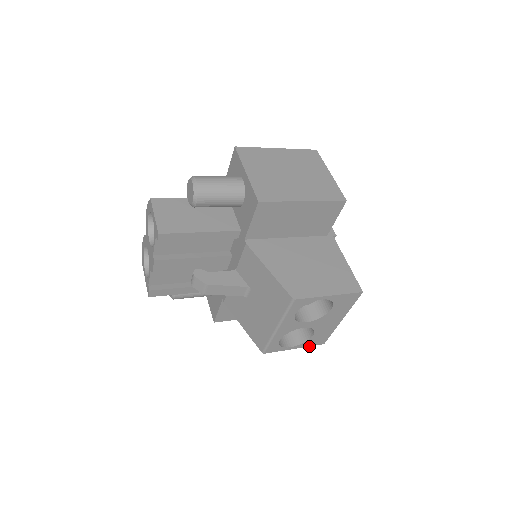
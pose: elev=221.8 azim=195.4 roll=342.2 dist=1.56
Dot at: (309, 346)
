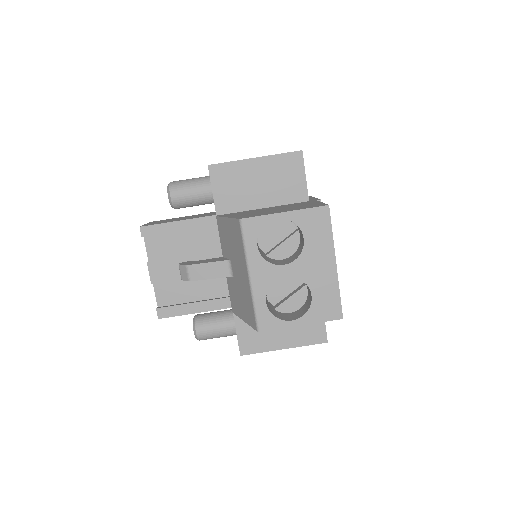
Dot at: occluded
